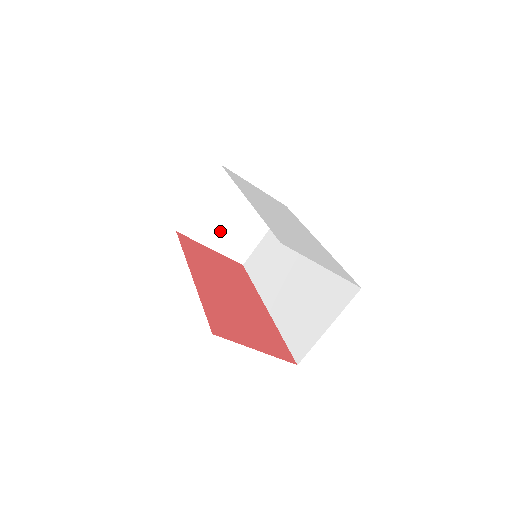
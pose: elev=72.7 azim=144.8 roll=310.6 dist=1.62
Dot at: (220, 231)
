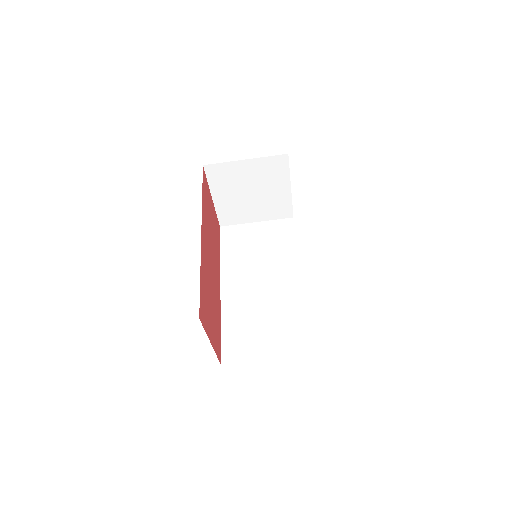
Dot at: (233, 193)
